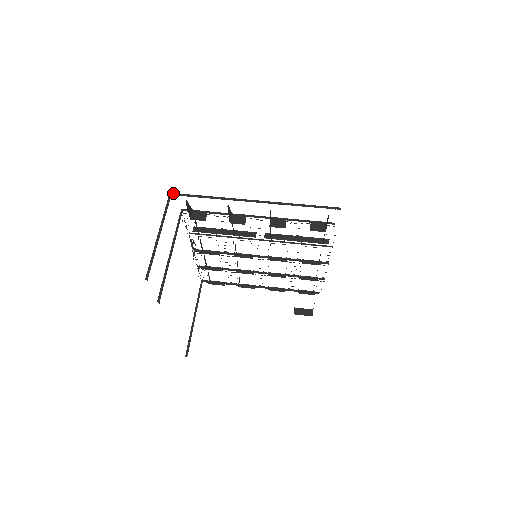
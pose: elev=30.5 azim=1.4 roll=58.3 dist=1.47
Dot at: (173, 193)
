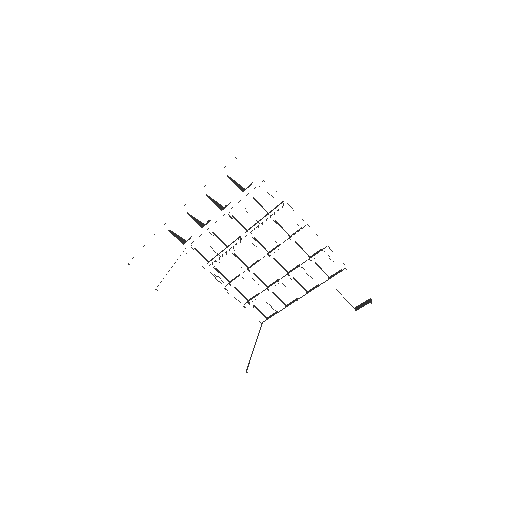
Dot at: occluded
